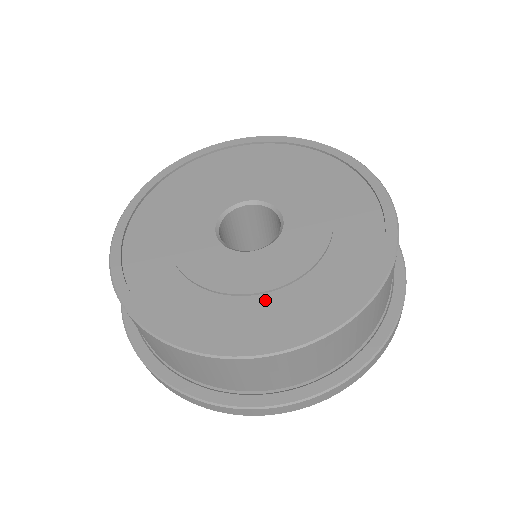
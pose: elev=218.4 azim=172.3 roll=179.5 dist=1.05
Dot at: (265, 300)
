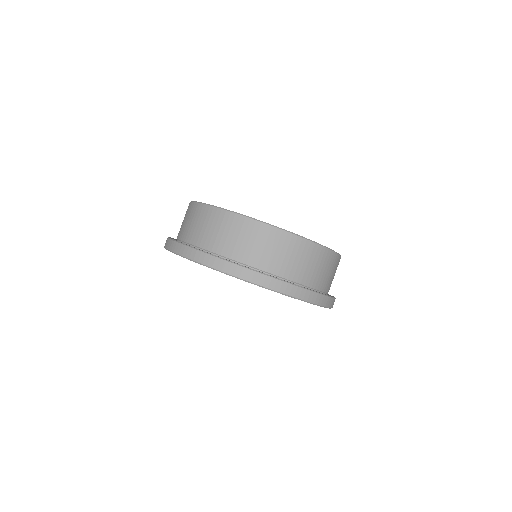
Dot at: occluded
